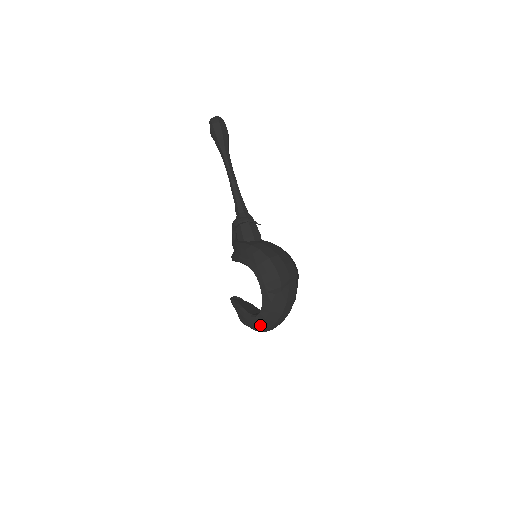
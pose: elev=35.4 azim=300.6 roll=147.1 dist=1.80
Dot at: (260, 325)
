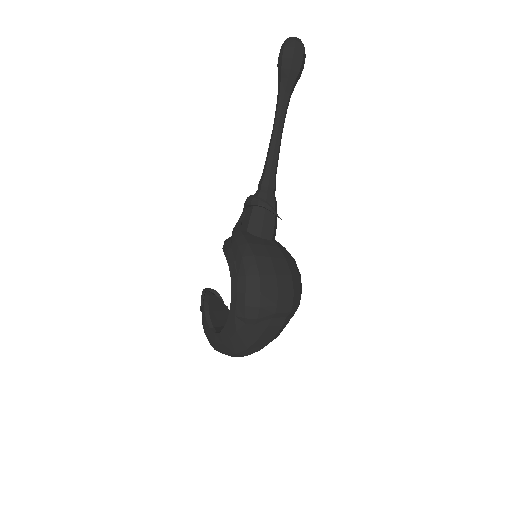
Dot at: (216, 345)
